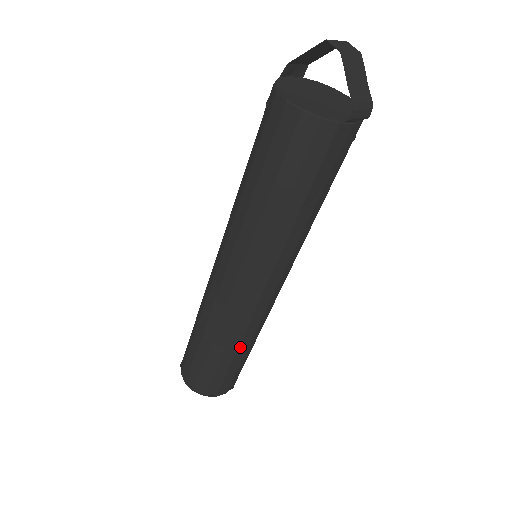
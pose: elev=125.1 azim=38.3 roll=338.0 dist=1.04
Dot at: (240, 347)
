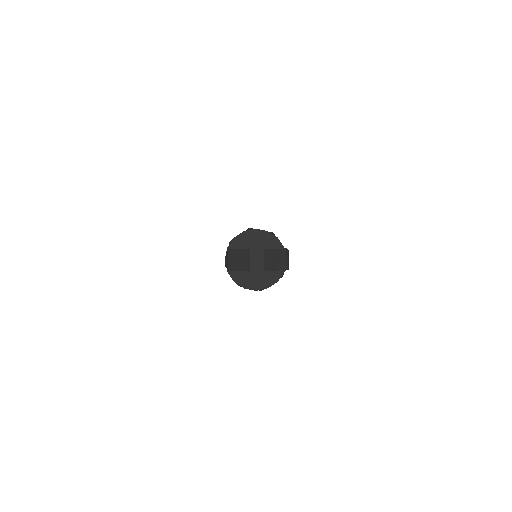
Dot at: occluded
